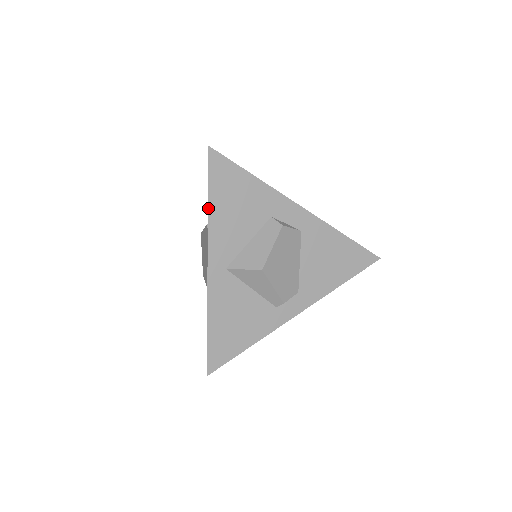
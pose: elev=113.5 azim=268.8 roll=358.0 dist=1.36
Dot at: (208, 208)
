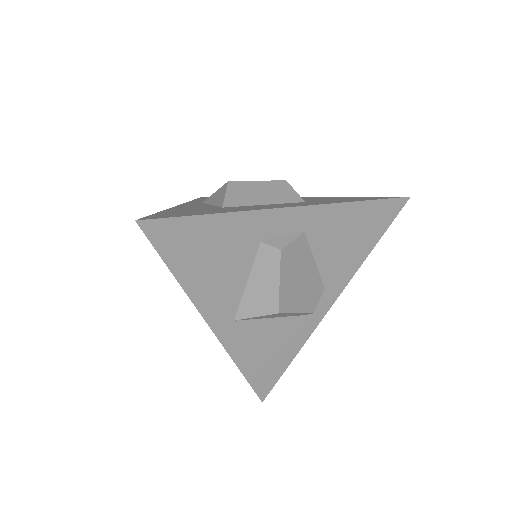
Dot at: (179, 283)
